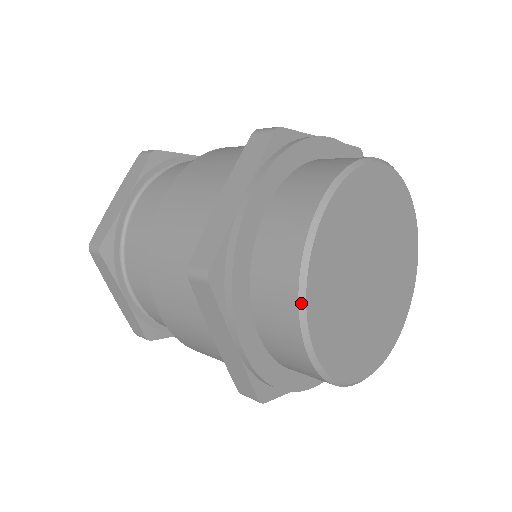
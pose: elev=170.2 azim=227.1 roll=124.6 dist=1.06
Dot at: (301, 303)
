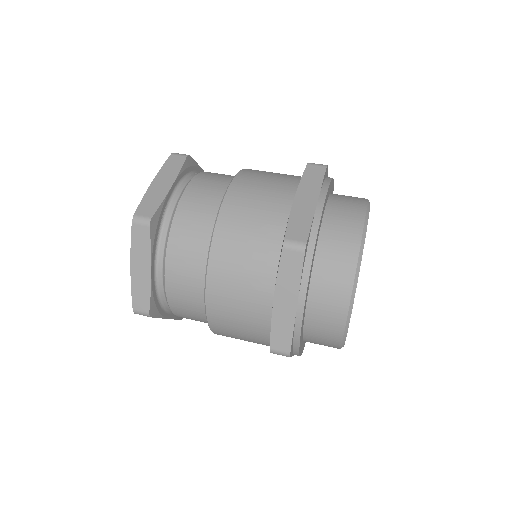
Dot at: (343, 343)
